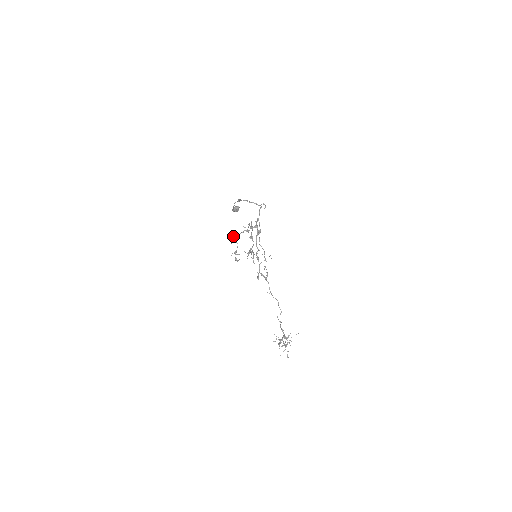
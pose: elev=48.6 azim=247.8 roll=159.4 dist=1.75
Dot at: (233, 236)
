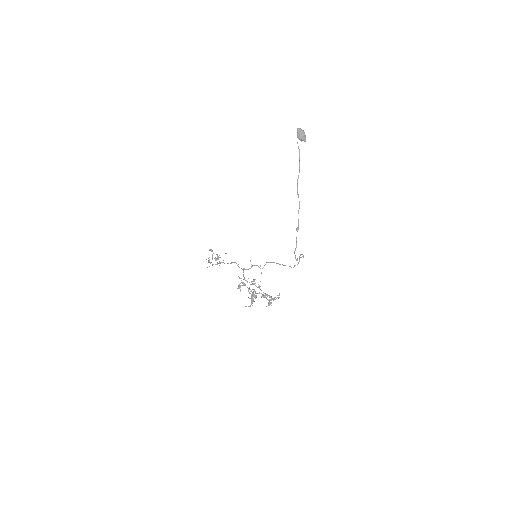
Dot at: occluded
